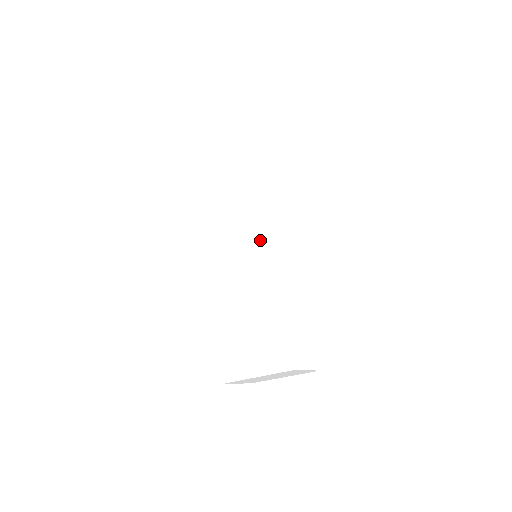
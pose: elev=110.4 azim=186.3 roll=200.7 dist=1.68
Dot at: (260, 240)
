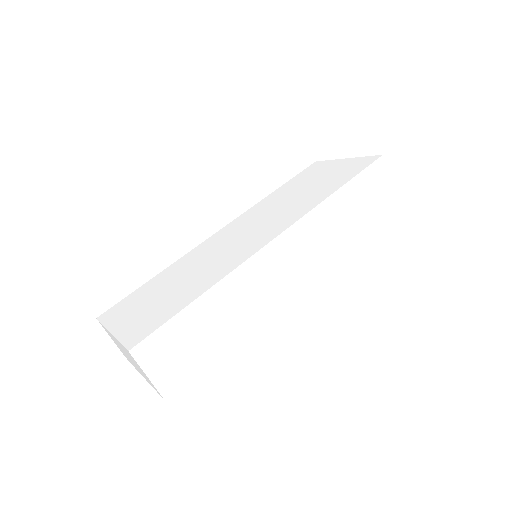
Dot at: (265, 233)
